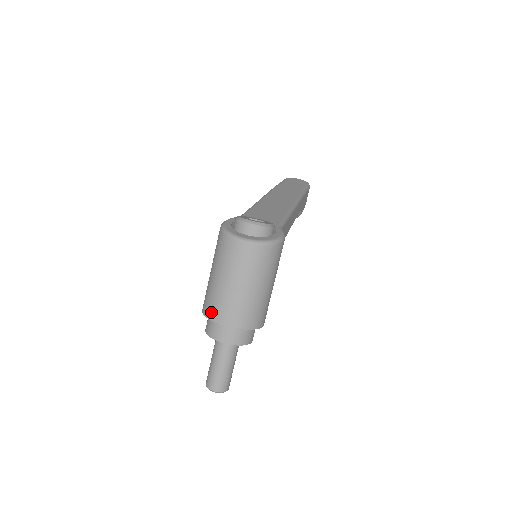
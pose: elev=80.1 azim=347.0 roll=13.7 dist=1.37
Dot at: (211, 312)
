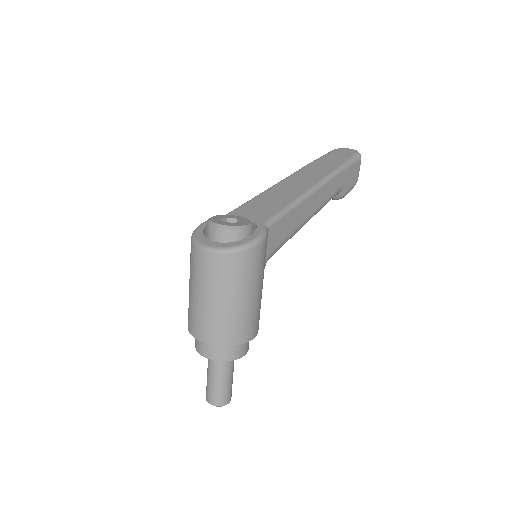
Dot at: (189, 324)
